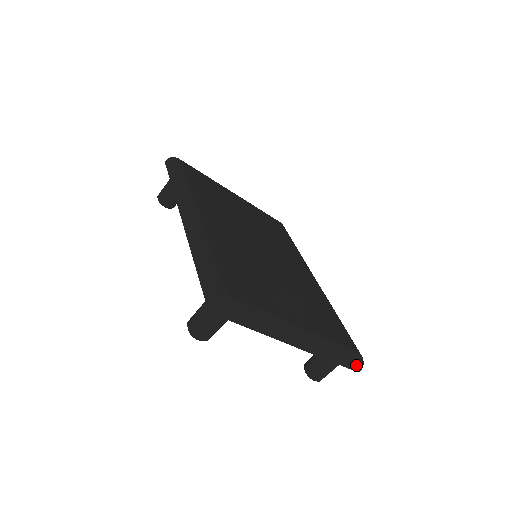
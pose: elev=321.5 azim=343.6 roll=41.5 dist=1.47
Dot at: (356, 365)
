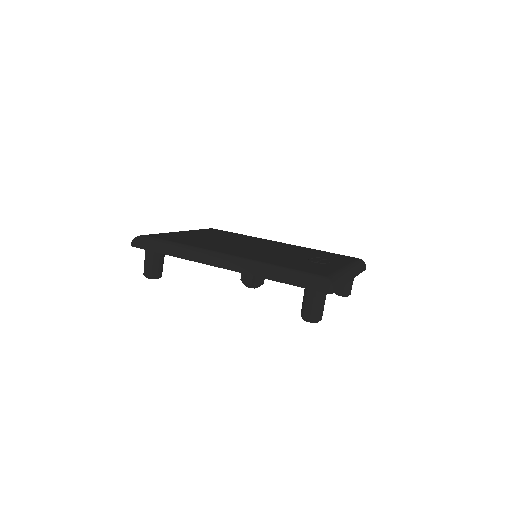
Dot at: (364, 266)
